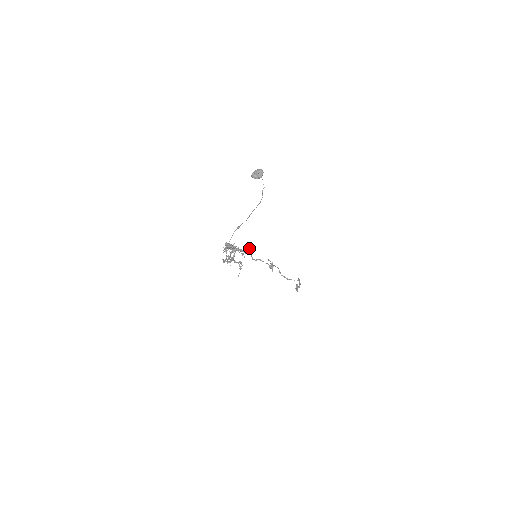
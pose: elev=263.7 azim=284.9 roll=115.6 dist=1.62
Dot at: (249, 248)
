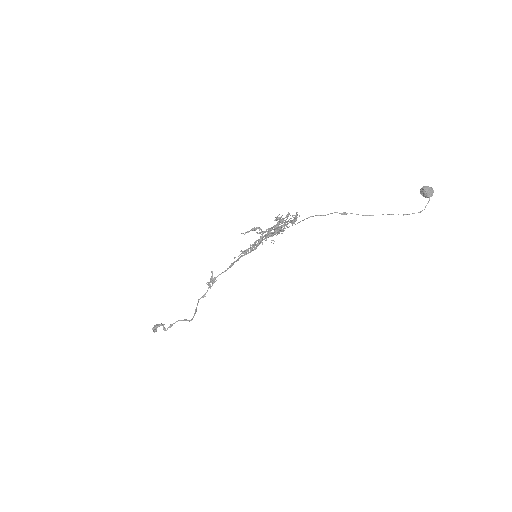
Dot at: occluded
